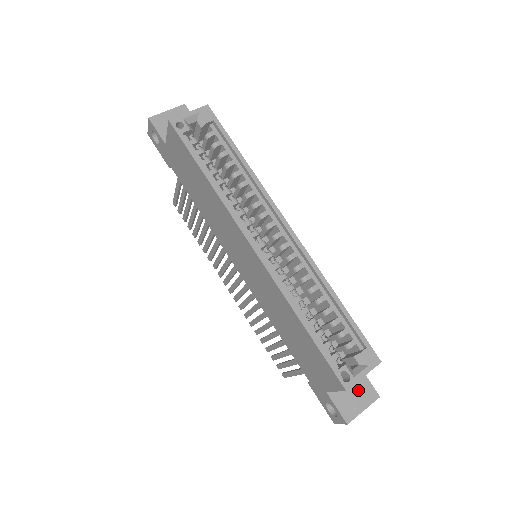
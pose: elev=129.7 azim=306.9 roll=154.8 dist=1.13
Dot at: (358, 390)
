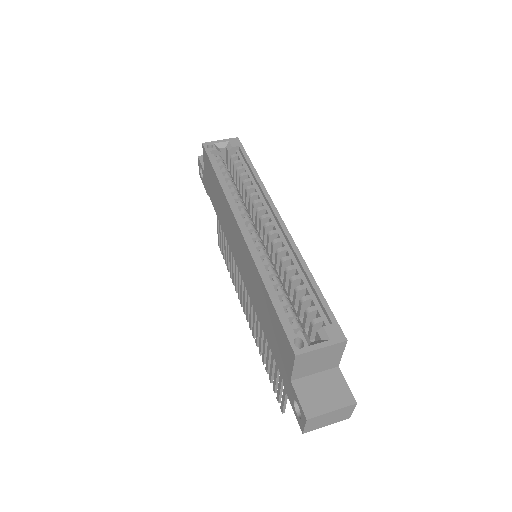
Dot at: (330, 389)
